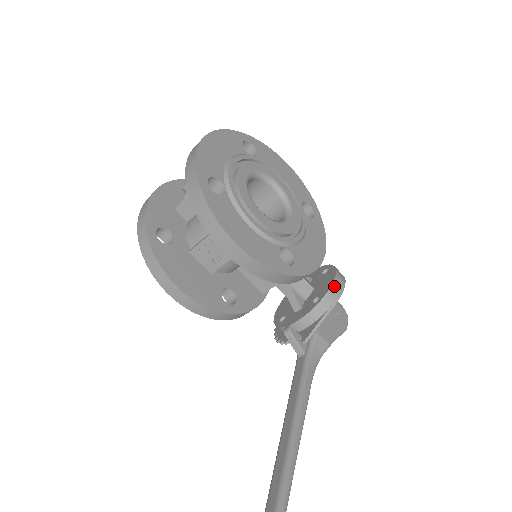
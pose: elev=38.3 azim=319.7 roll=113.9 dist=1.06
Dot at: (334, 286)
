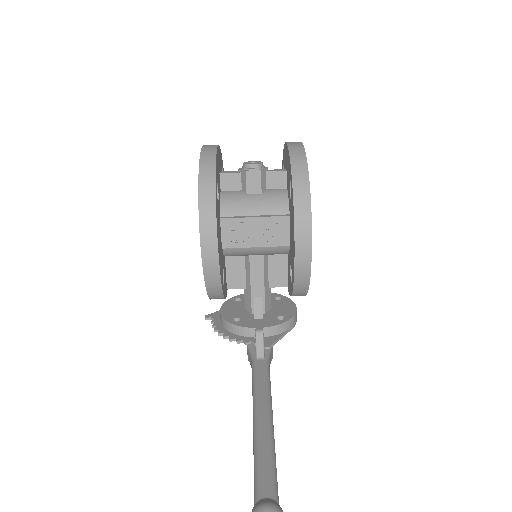
Dot at: (296, 314)
